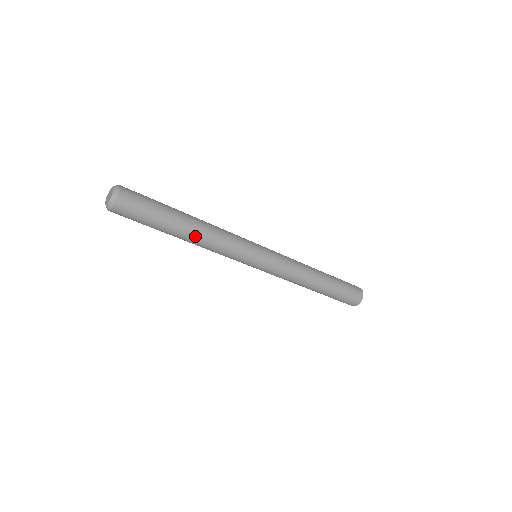
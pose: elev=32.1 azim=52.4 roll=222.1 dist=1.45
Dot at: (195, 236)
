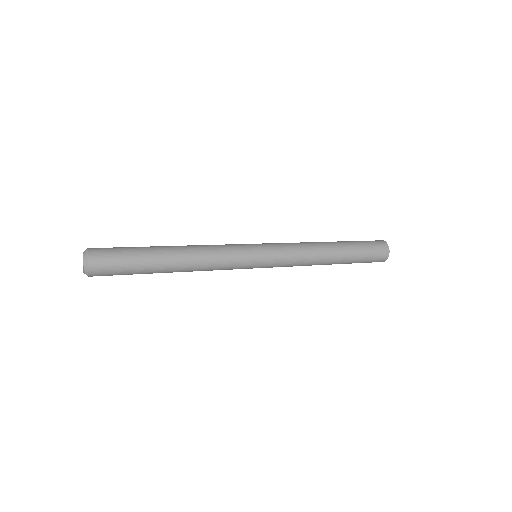
Dot at: (182, 264)
